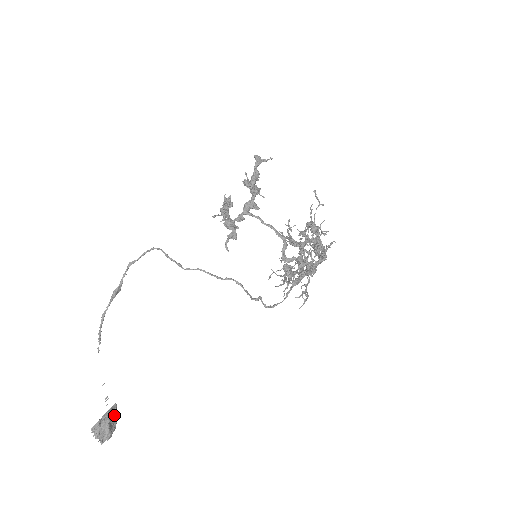
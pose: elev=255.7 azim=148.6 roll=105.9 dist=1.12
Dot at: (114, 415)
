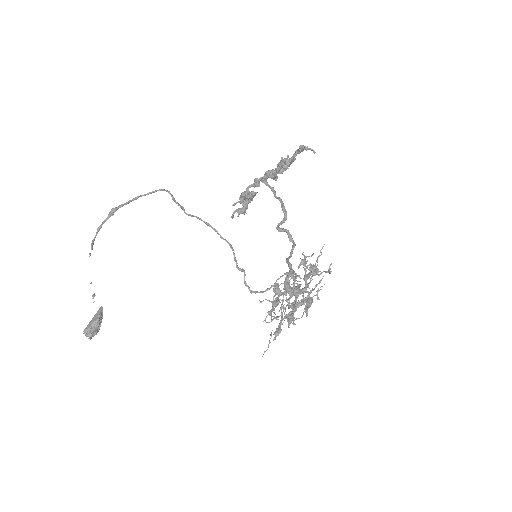
Dot at: (101, 318)
